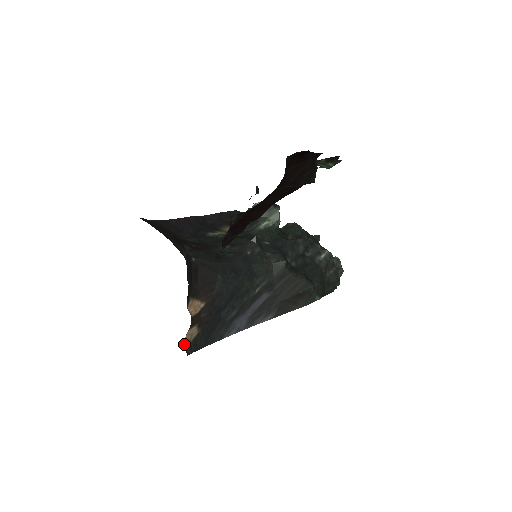
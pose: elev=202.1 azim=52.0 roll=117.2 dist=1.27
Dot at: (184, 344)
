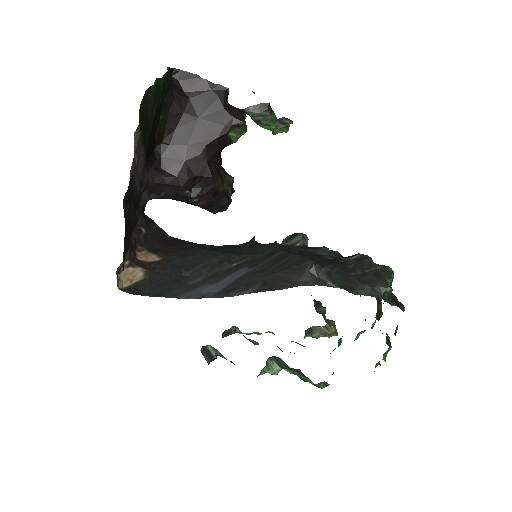
Dot at: (118, 276)
